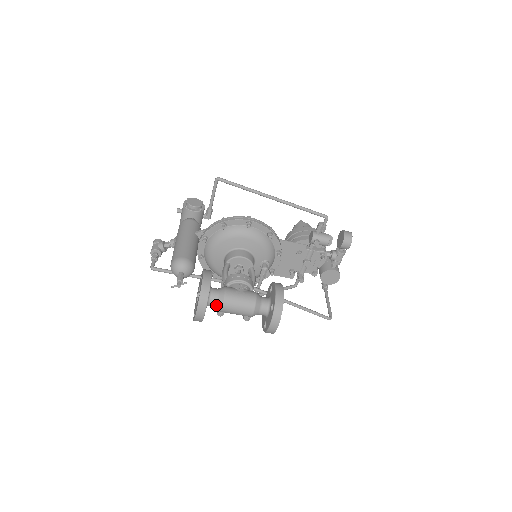
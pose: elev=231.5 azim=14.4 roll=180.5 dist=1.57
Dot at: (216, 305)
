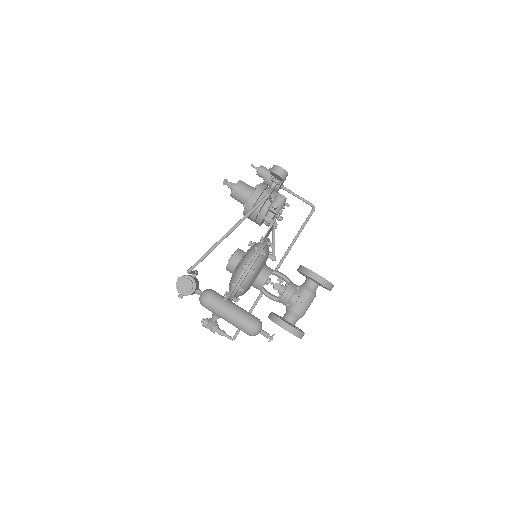
Dot at: occluded
